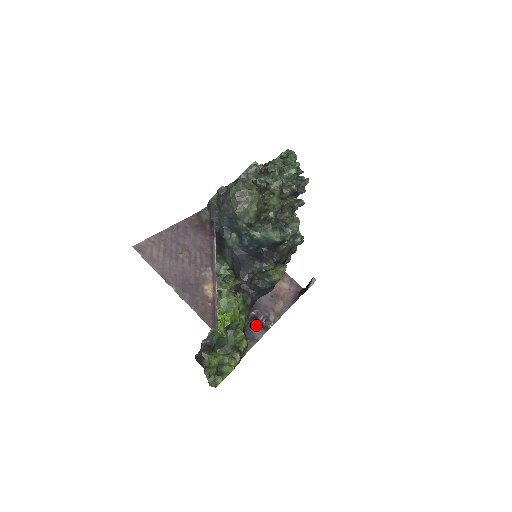
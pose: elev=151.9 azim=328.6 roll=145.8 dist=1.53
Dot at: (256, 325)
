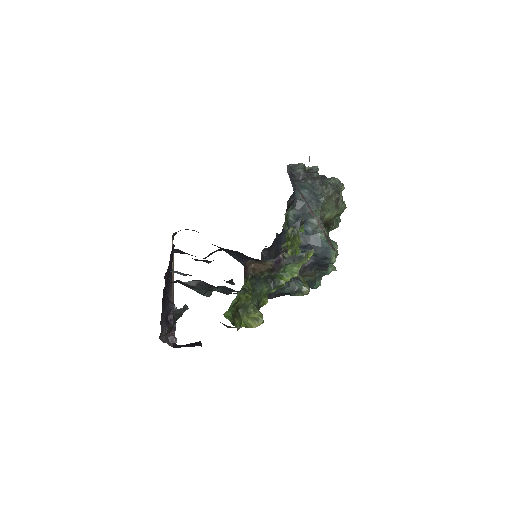
Dot at: (166, 324)
